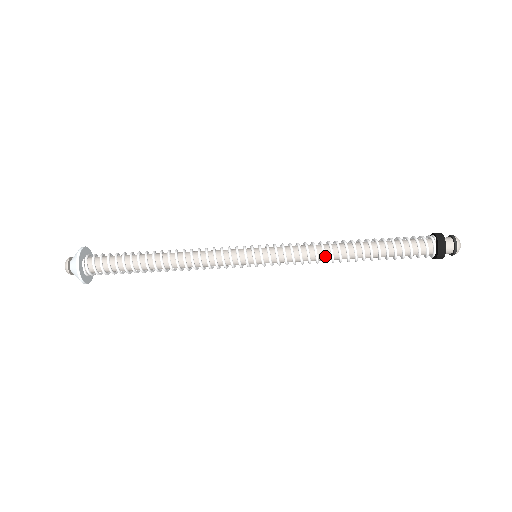
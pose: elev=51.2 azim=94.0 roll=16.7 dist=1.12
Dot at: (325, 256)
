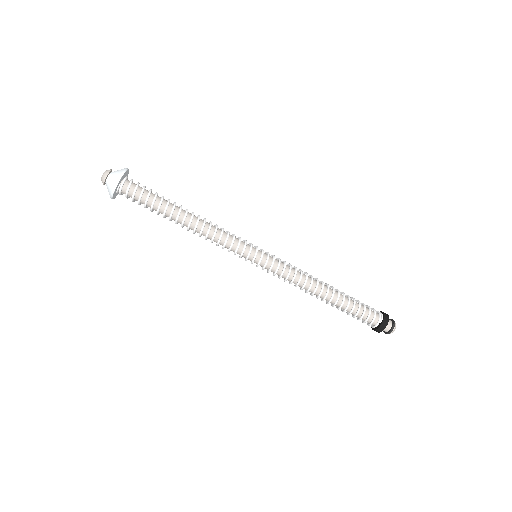
Dot at: (302, 289)
